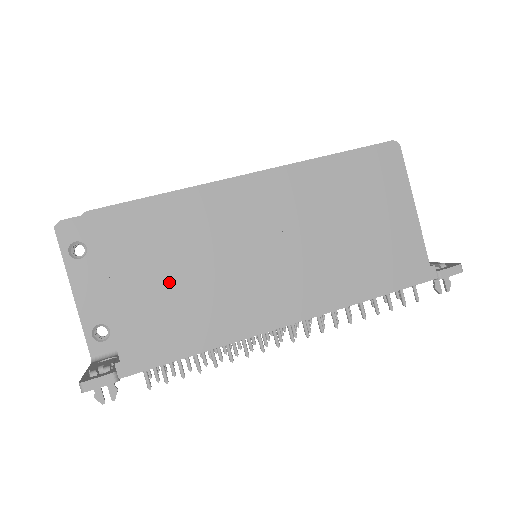
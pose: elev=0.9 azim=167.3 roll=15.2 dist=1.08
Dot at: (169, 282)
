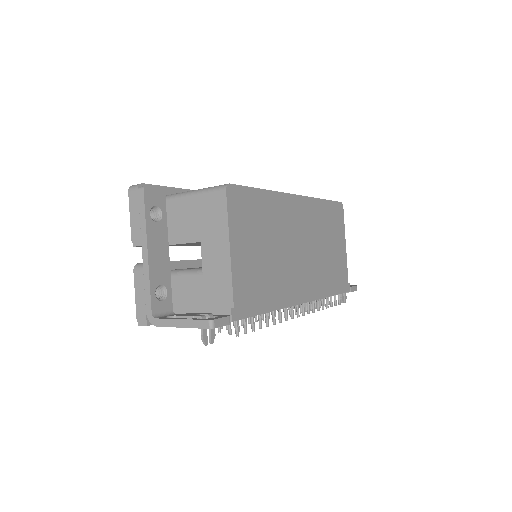
Dot at: (260, 254)
